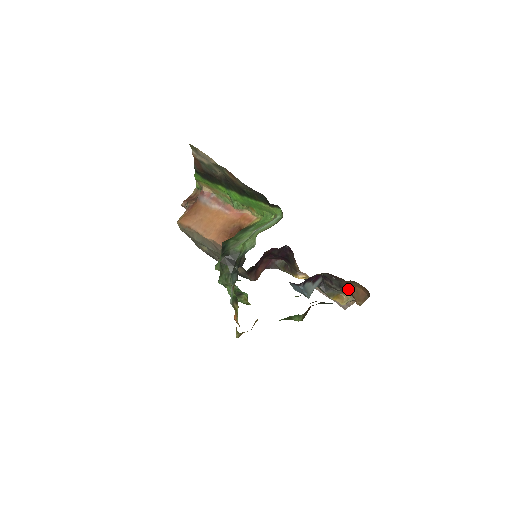
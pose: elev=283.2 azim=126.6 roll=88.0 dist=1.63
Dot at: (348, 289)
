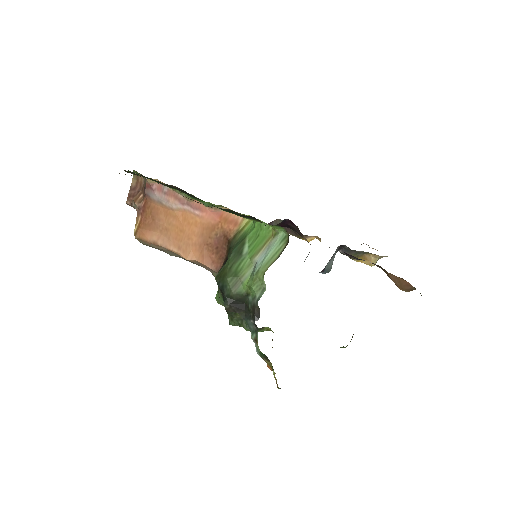
Dot at: occluded
